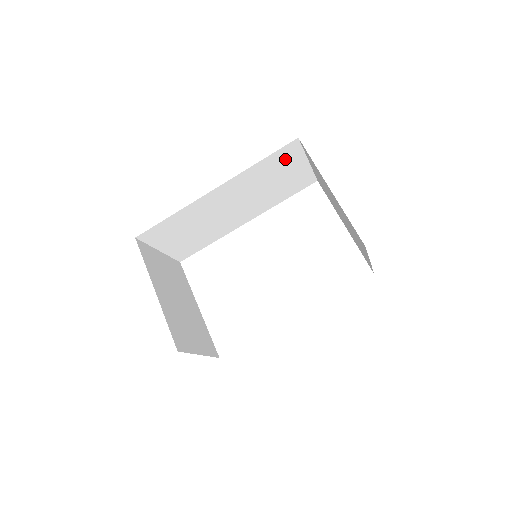
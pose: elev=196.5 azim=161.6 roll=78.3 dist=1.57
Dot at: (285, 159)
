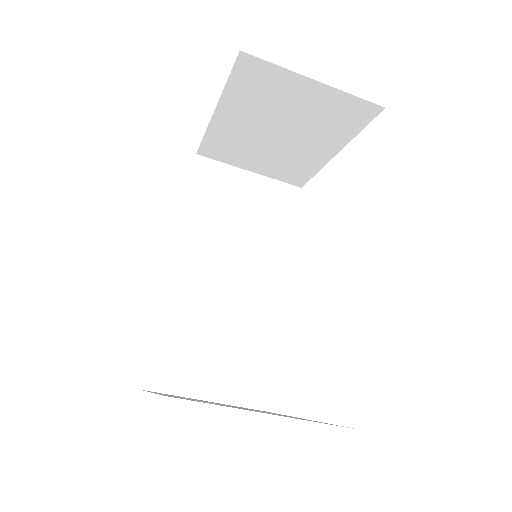
Dot at: (215, 184)
